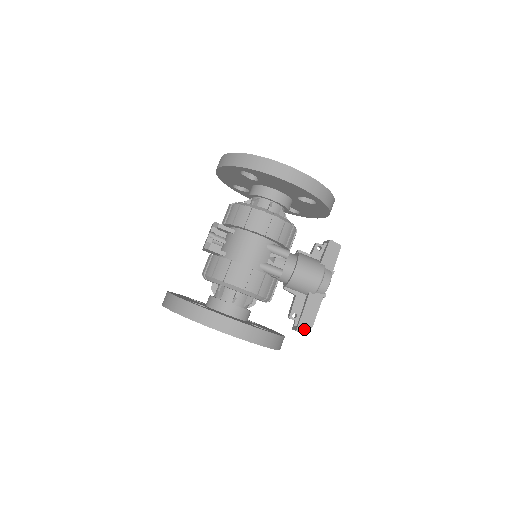
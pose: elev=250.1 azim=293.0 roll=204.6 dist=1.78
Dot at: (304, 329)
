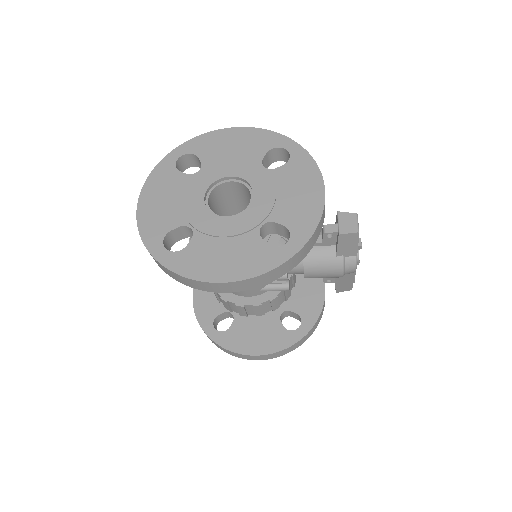
Dot at: (344, 290)
